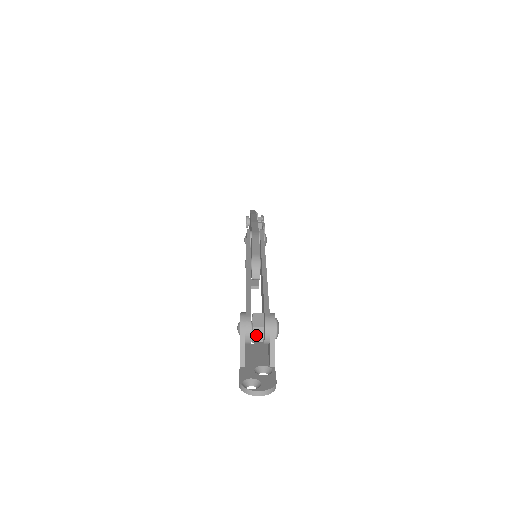
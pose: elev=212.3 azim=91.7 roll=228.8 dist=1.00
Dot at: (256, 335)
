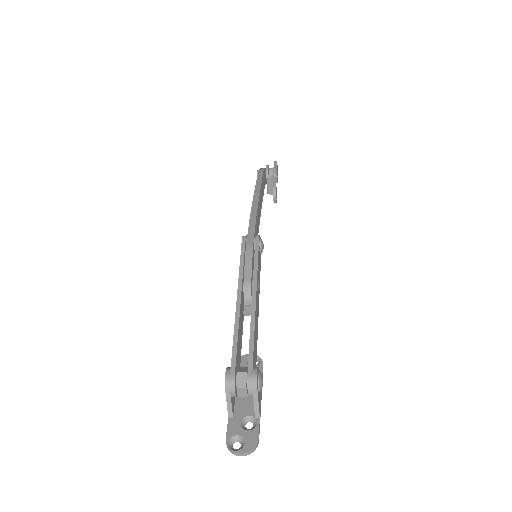
Dot at: (240, 393)
